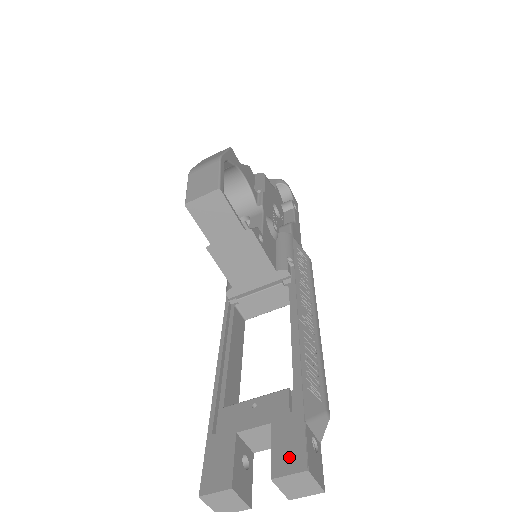
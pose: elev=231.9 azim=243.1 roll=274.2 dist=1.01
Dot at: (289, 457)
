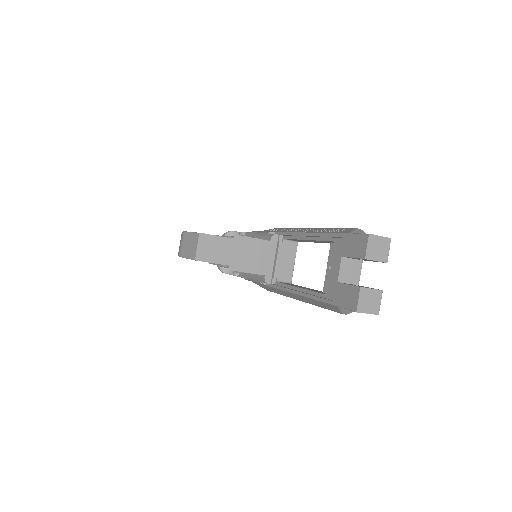
Dot at: (360, 245)
